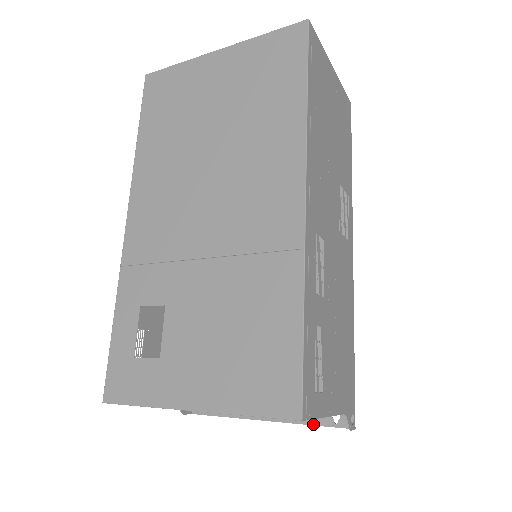
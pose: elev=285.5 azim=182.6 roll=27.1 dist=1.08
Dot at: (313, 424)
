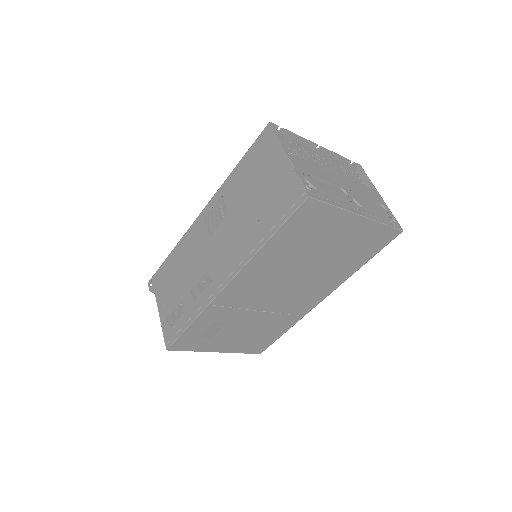
Dot at: occluded
